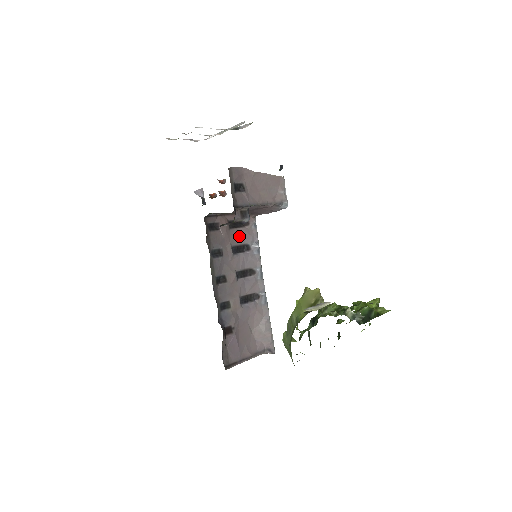
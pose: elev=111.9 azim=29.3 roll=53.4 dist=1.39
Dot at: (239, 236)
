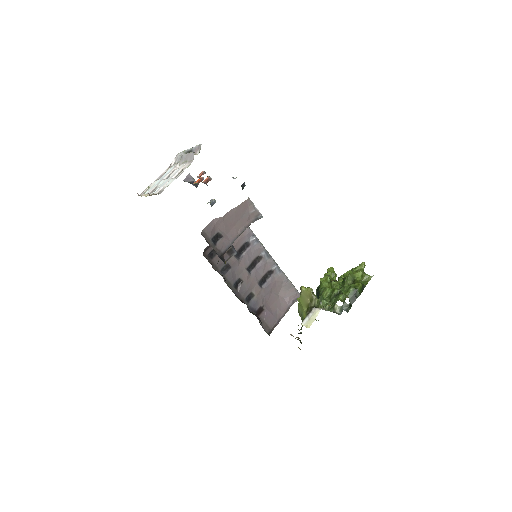
Dot at: (236, 243)
